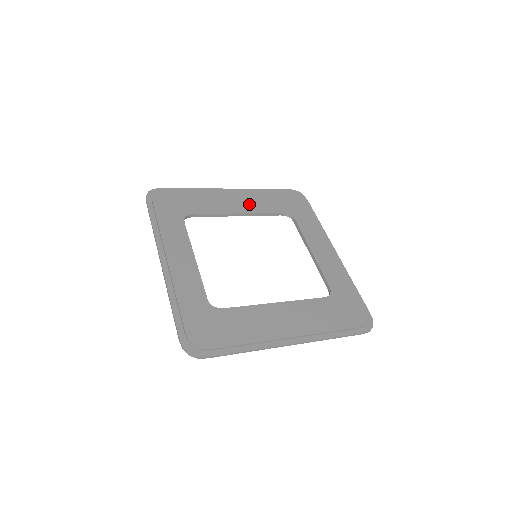
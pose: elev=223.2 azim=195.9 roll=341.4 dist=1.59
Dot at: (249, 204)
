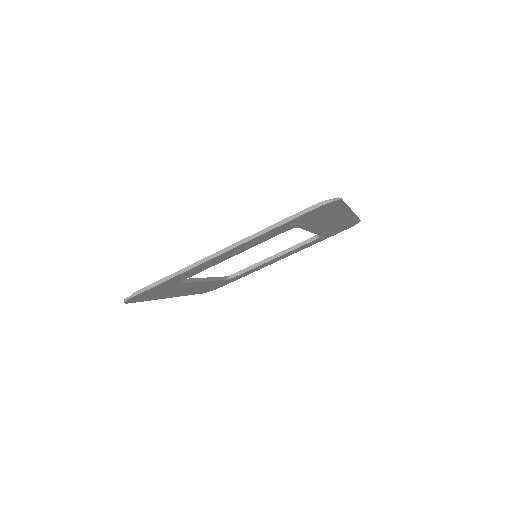
Dot at: occluded
